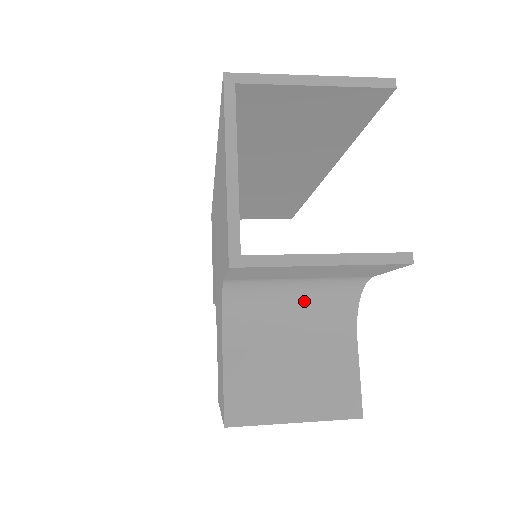
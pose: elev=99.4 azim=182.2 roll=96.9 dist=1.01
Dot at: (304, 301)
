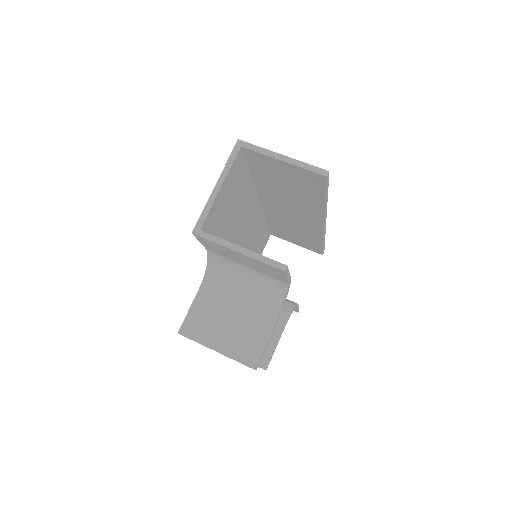
Dot at: (252, 284)
